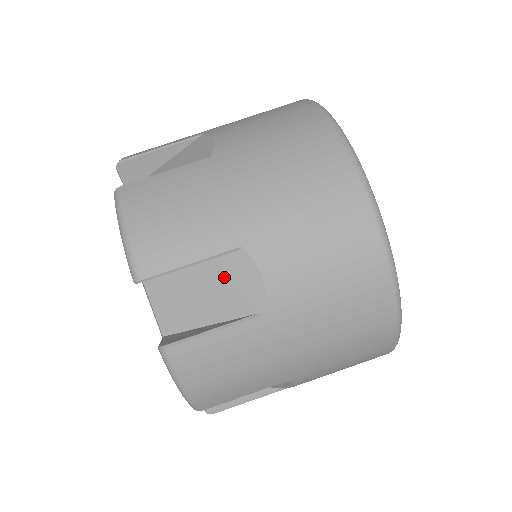
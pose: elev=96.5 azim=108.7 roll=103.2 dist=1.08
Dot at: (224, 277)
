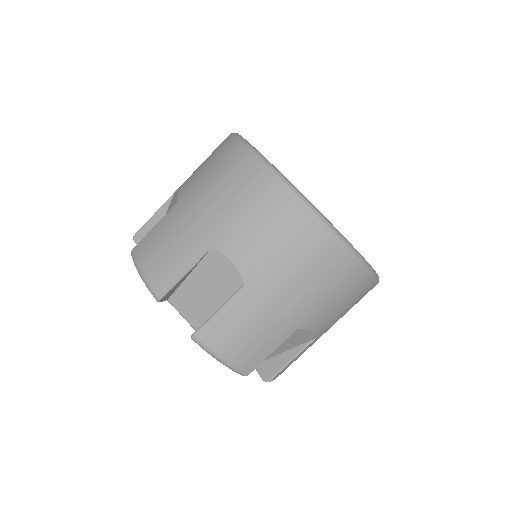
Dot at: (288, 340)
